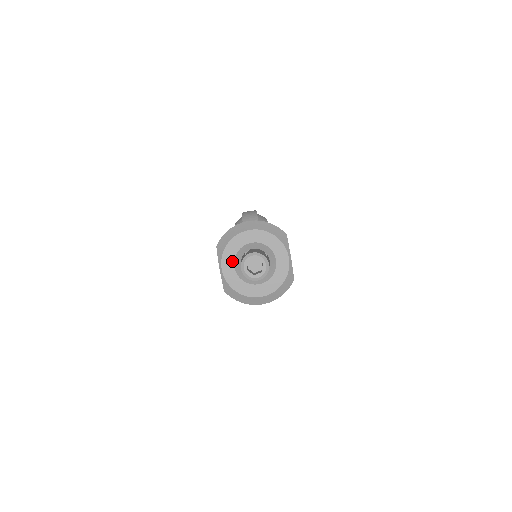
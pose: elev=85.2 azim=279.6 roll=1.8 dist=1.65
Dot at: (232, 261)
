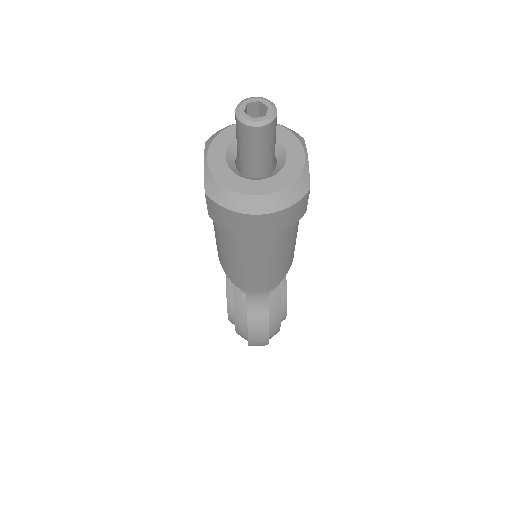
Dot at: (224, 150)
